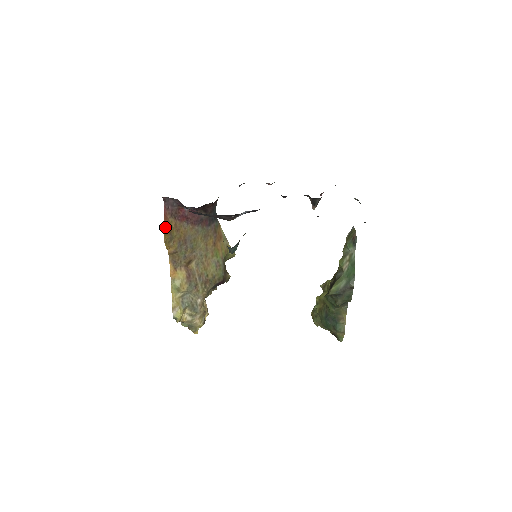
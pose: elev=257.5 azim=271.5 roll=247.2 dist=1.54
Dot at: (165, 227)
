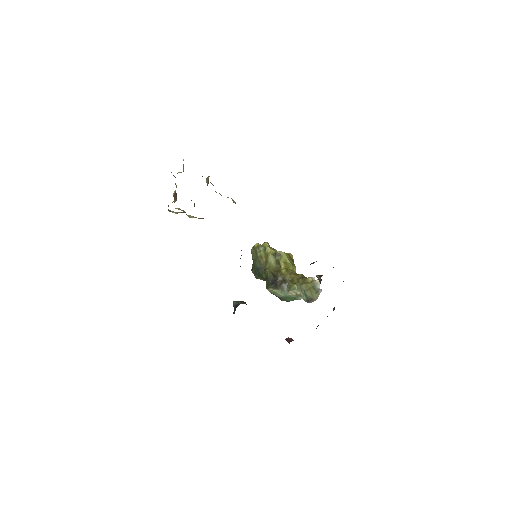
Dot at: occluded
